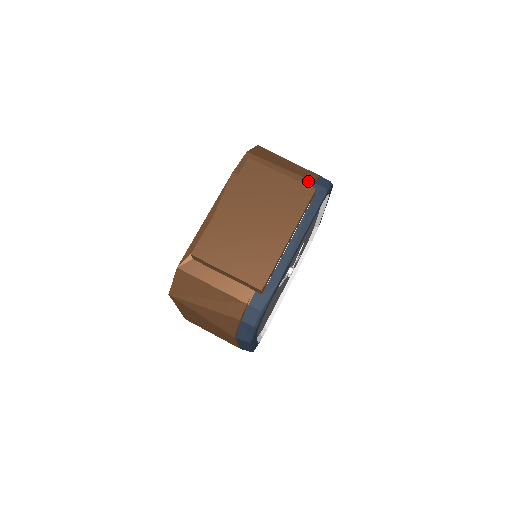
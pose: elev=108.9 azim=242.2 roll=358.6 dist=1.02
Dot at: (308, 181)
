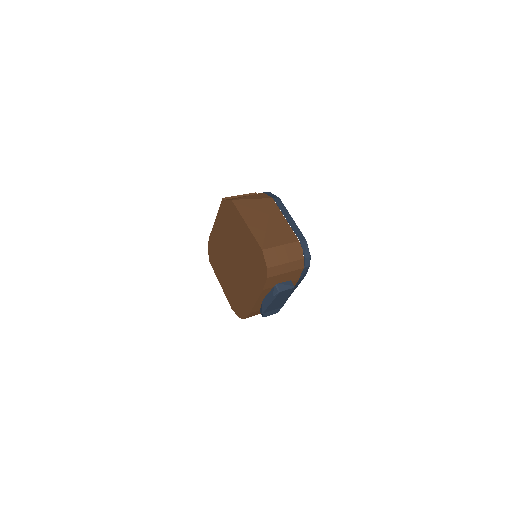
Dot at: occluded
